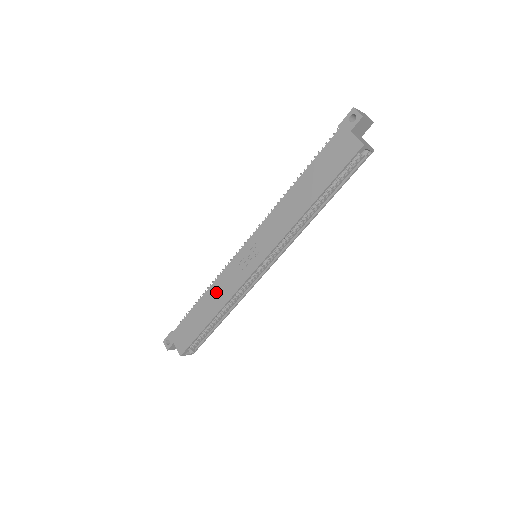
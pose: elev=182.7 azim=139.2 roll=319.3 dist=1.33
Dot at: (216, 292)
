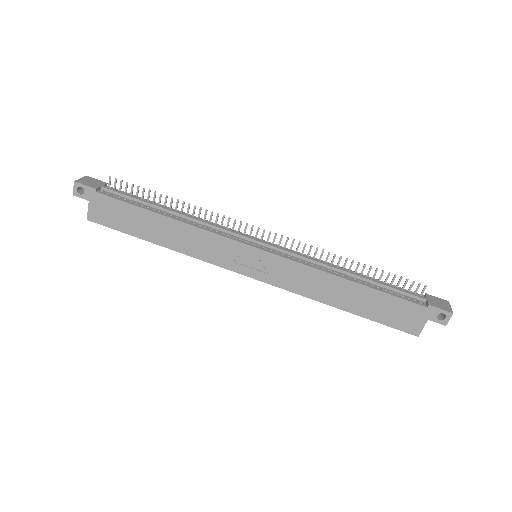
Dot at: (188, 236)
